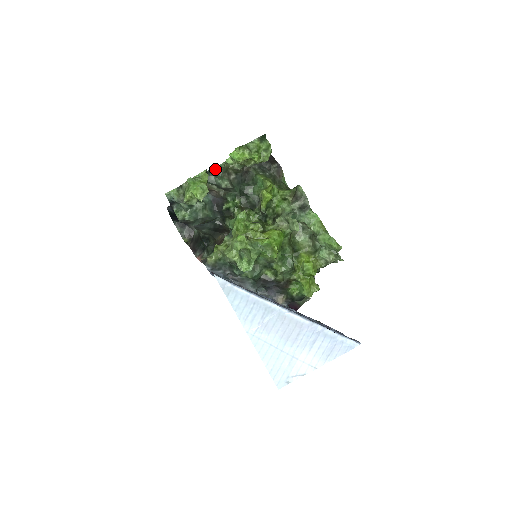
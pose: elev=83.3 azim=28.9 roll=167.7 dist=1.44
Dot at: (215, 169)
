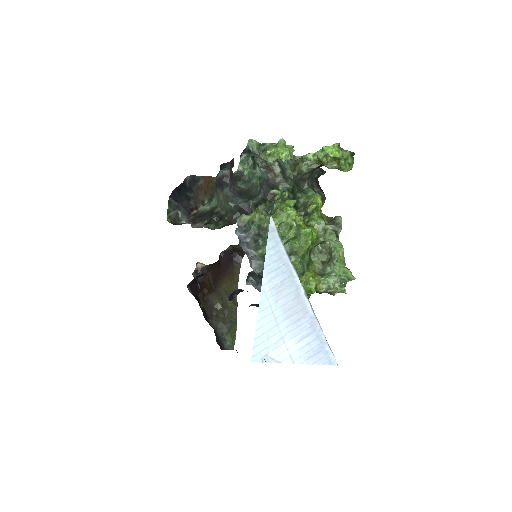
Dot at: occluded
